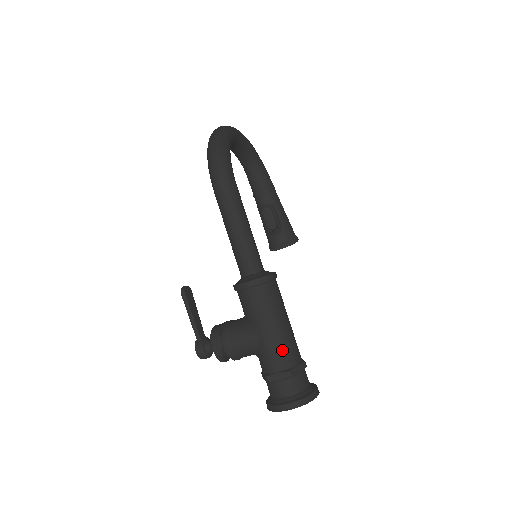
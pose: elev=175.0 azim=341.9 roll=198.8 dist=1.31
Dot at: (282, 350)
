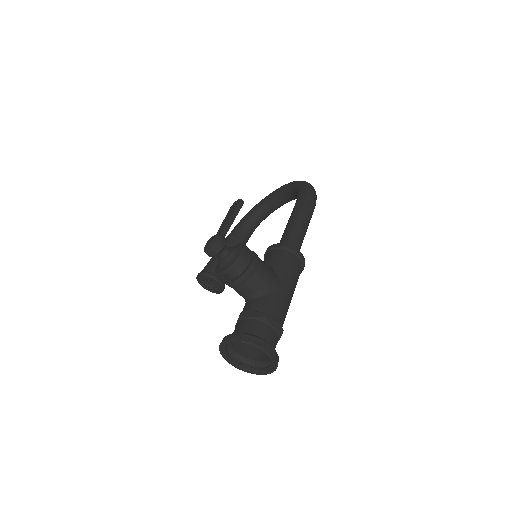
Dot at: (286, 312)
